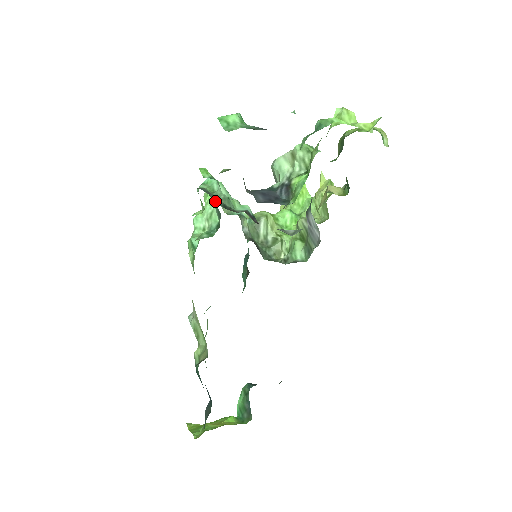
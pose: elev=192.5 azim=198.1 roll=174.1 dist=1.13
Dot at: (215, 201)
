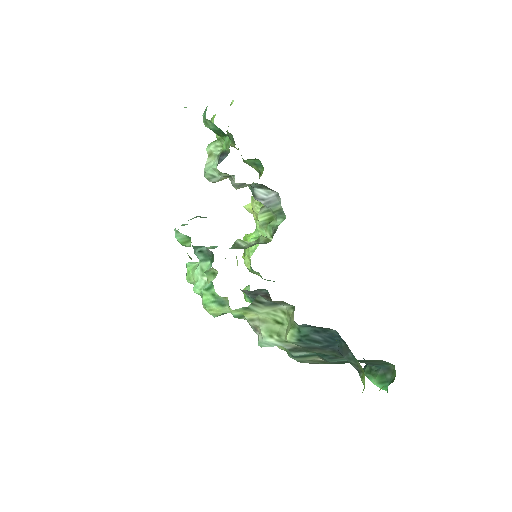
Dot at: occluded
